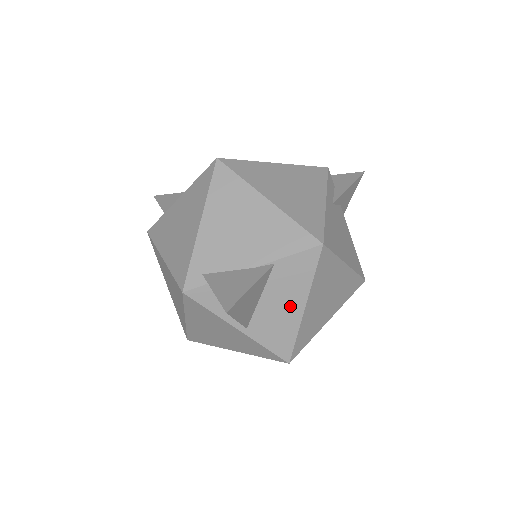
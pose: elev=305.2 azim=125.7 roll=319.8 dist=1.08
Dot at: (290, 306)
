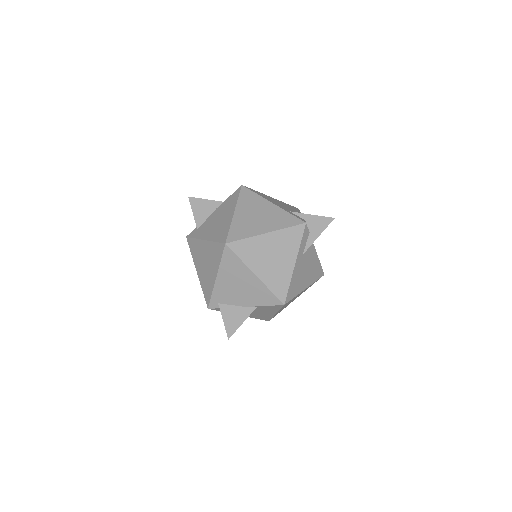
Dot at: (267, 313)
